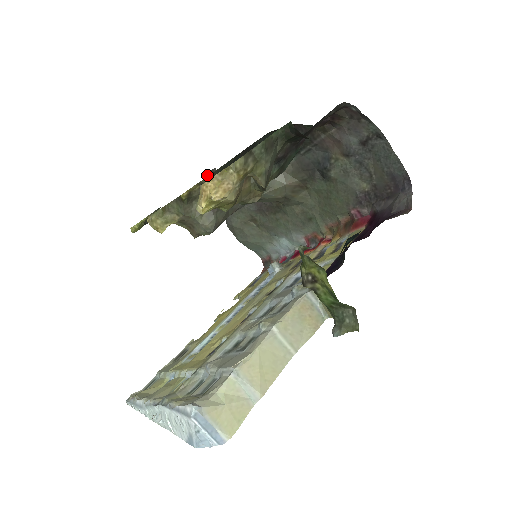
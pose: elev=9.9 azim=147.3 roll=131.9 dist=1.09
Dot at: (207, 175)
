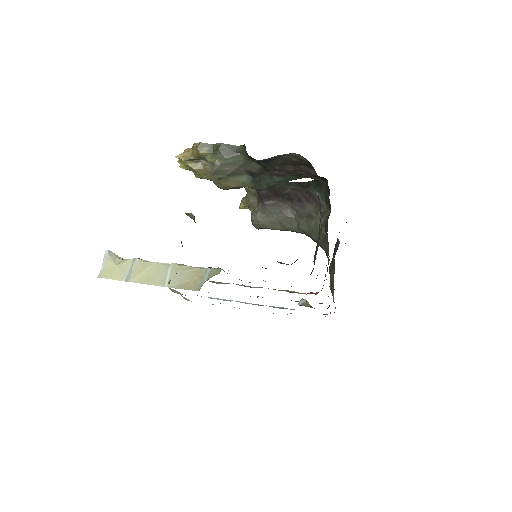
Dot at: occluded
